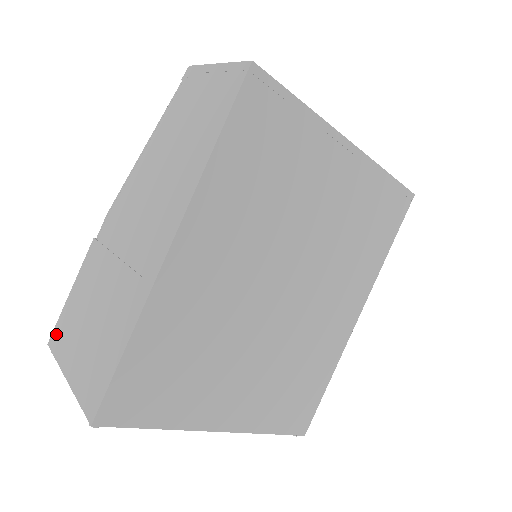
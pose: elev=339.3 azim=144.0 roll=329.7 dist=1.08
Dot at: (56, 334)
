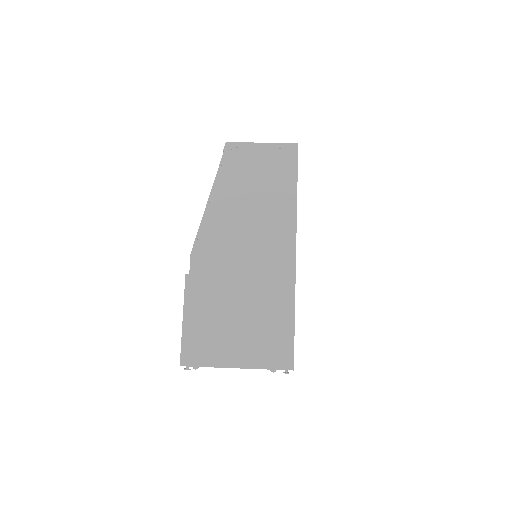
Dot at: (189, 353)
